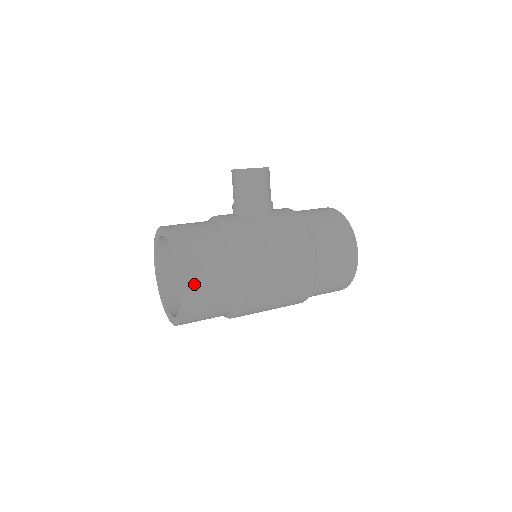
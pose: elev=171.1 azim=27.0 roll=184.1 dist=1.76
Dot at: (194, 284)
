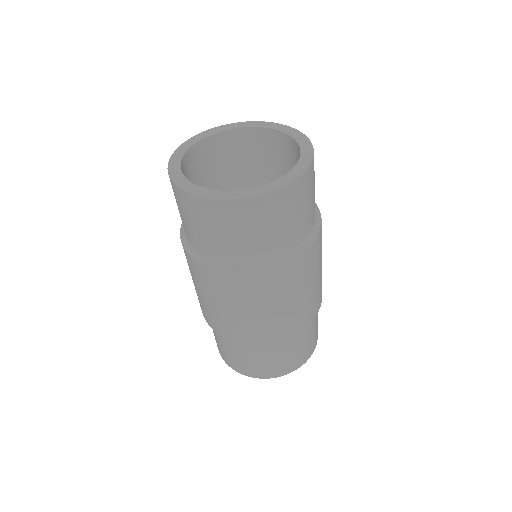
Dot at: occluded
